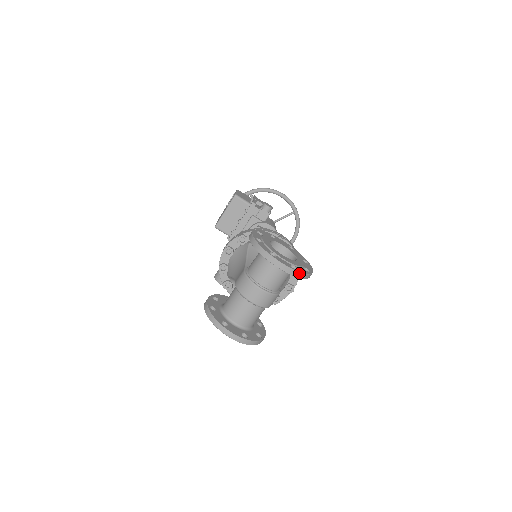
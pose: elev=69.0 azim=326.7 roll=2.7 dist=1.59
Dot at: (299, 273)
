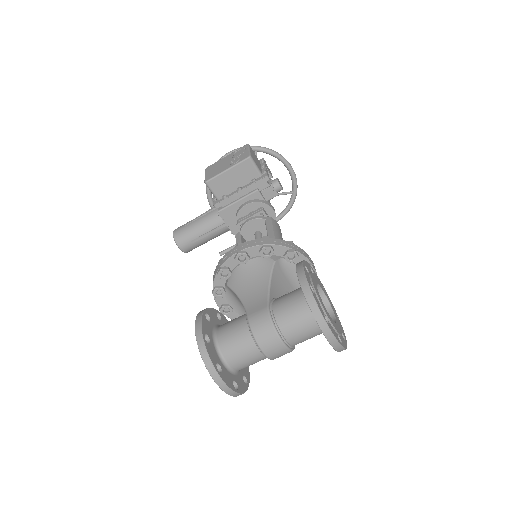
Dot at: (343, 349)
